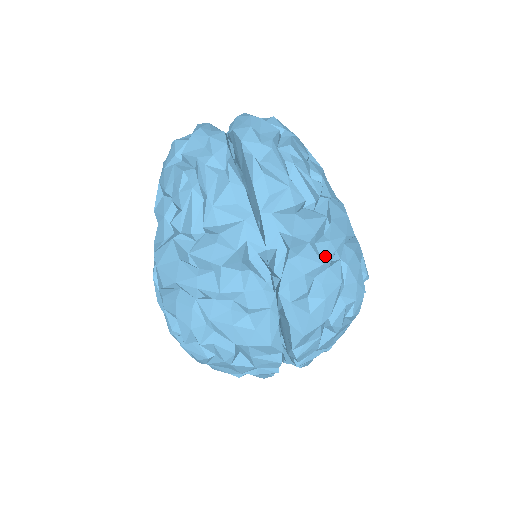
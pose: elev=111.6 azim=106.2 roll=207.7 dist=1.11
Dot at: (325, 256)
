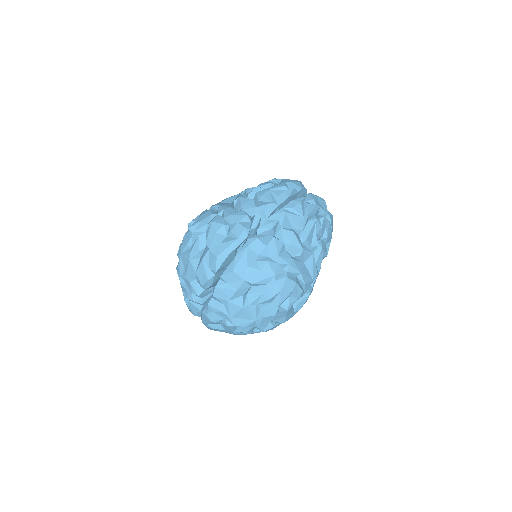
Dot at: (283, 256)
